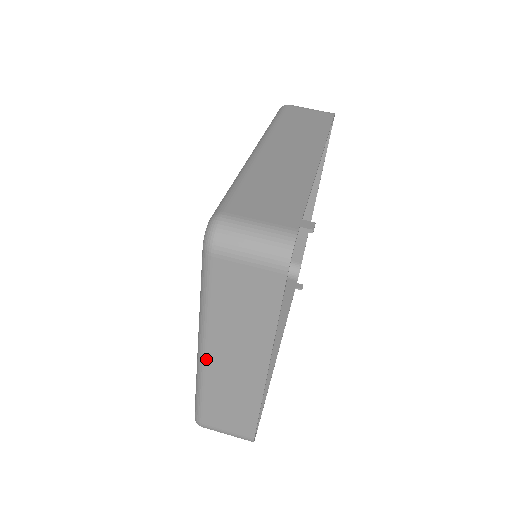
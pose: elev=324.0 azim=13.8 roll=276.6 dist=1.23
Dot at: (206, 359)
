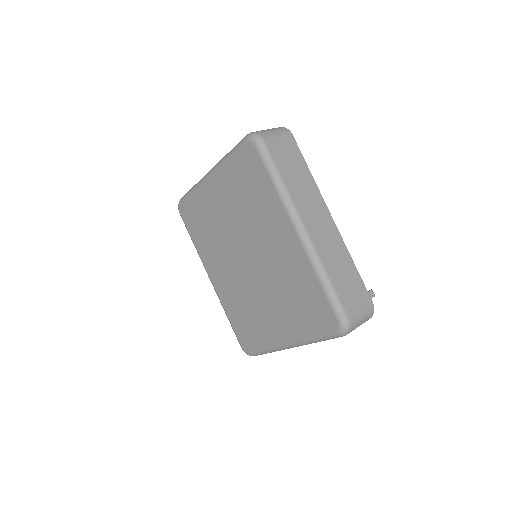
Dot at: occluded
